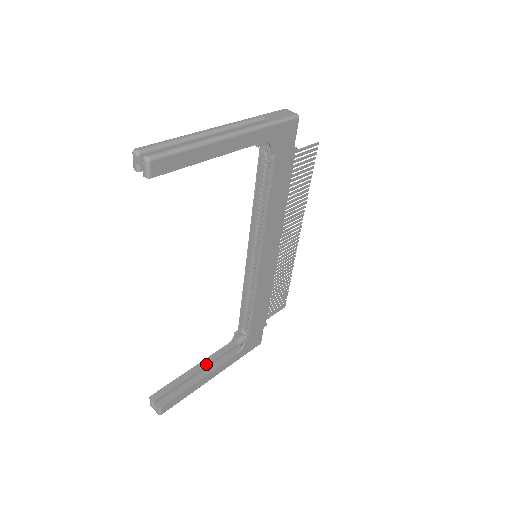
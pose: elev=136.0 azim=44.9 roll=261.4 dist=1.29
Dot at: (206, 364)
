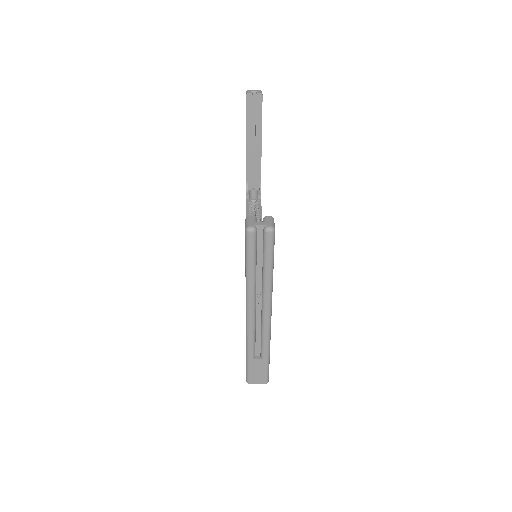
Dot at: occluded
